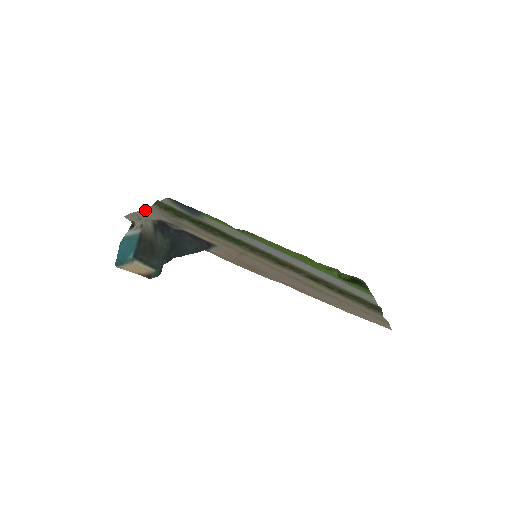
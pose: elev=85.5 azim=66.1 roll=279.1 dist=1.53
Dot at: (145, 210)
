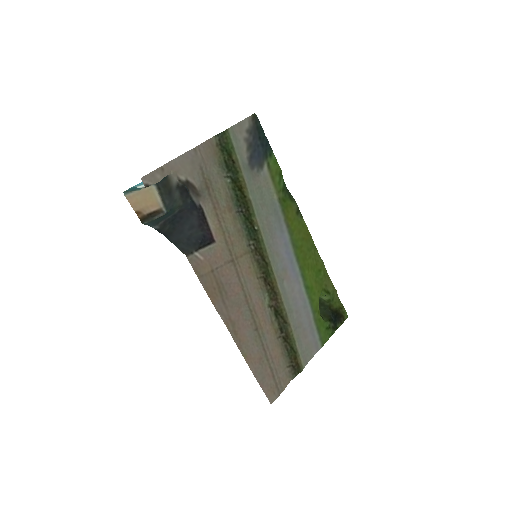
Dot at: (187, 156)
